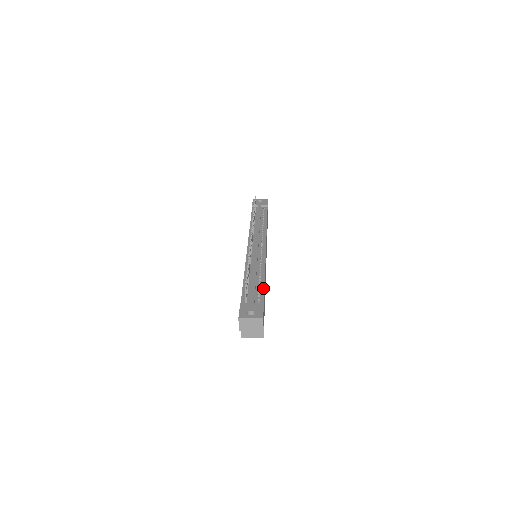
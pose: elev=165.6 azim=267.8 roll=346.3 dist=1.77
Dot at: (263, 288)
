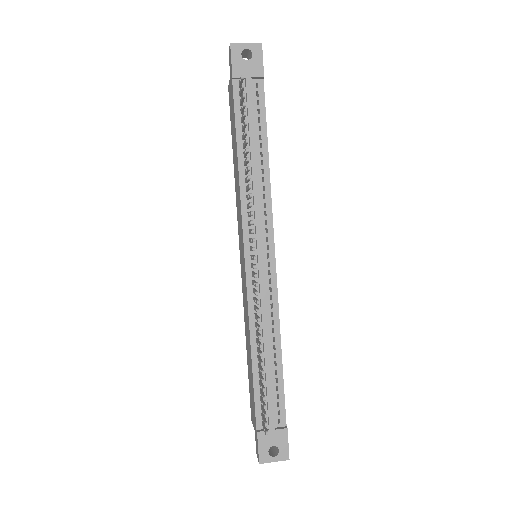
Dot at: (282, 385)
